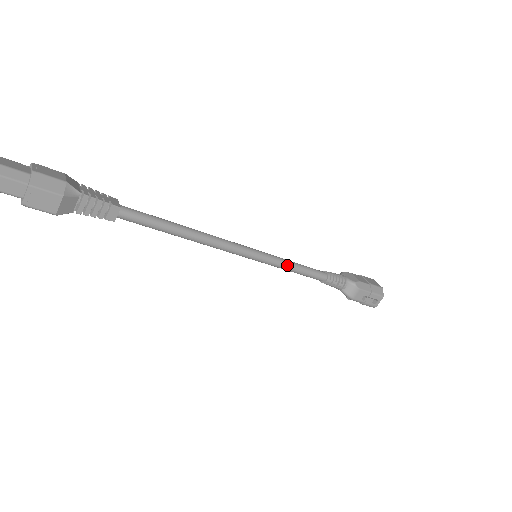
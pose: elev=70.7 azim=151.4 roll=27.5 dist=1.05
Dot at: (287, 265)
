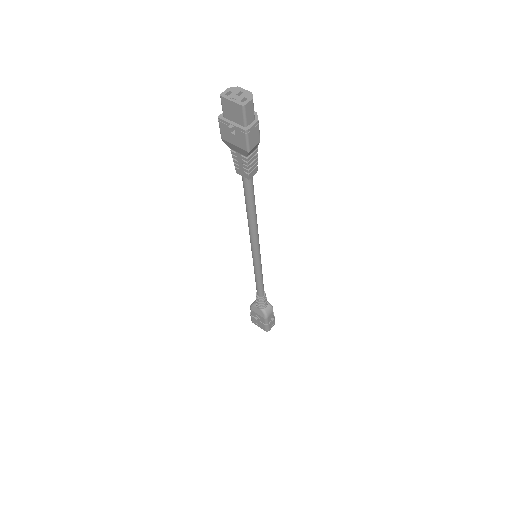
Dot at: occluded
